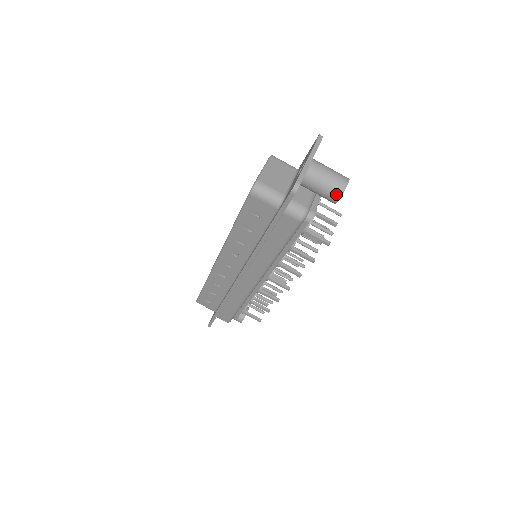
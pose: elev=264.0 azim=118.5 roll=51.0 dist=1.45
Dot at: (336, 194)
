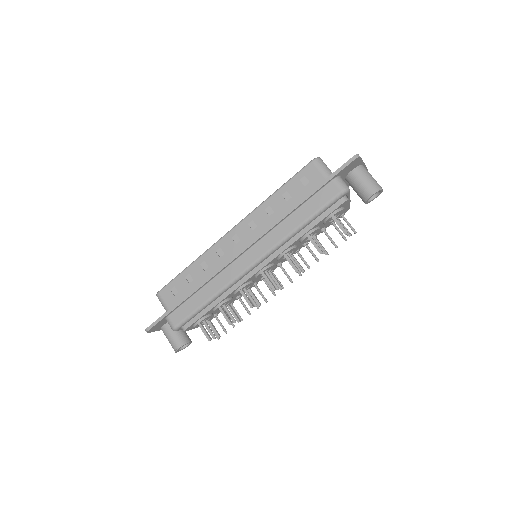
Dot at: (374, 189)
